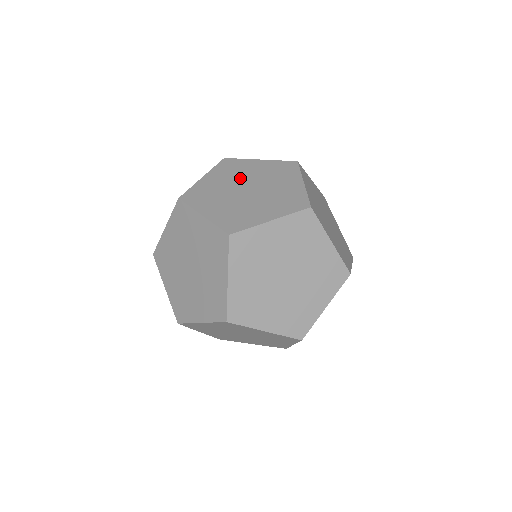
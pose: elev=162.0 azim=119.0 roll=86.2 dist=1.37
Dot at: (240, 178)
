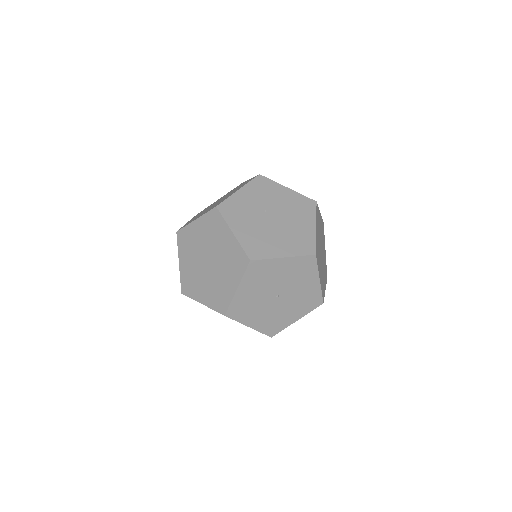
Dot at: (226, 195)
